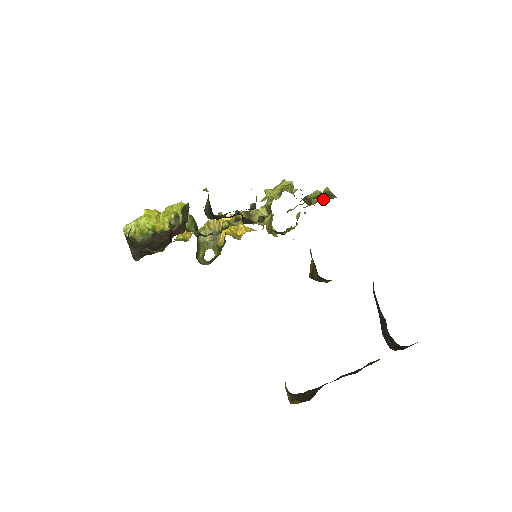
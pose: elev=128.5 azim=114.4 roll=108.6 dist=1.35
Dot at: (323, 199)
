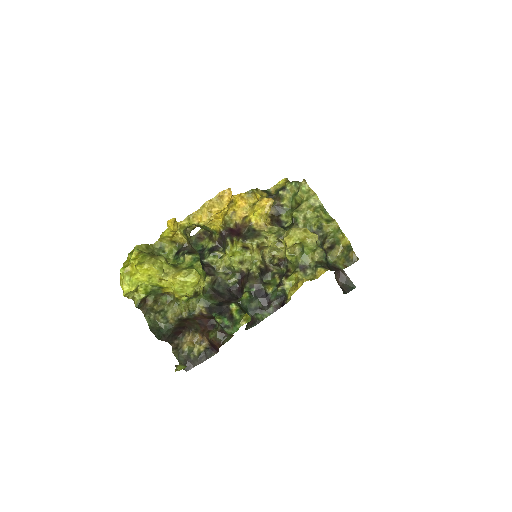
Dot at: (343, 262)
